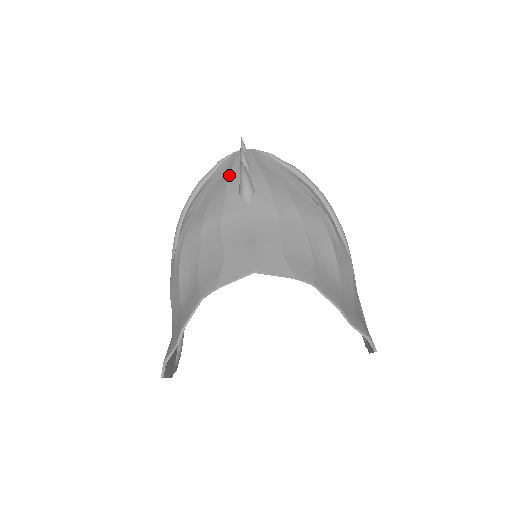
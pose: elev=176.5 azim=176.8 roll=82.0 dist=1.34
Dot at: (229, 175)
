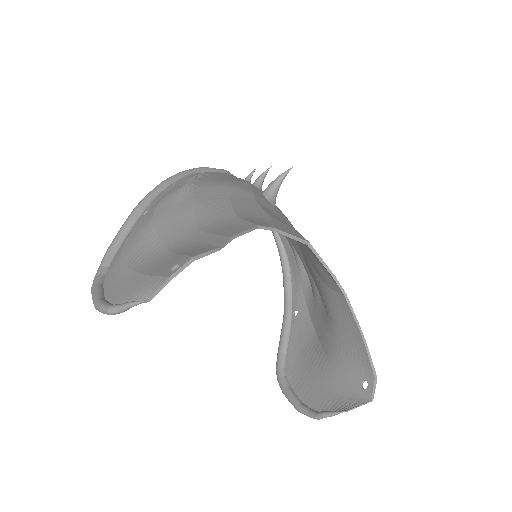
Dot at: occluded
